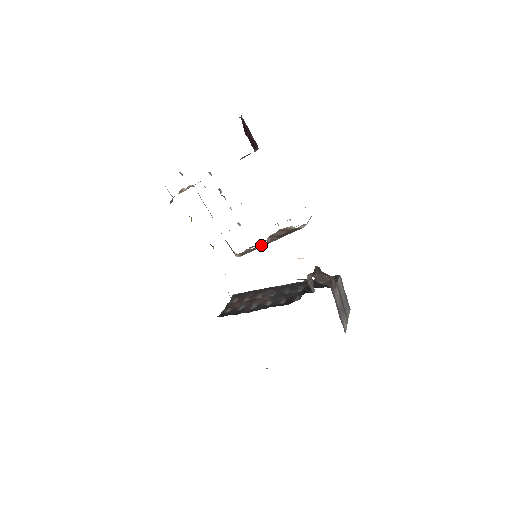
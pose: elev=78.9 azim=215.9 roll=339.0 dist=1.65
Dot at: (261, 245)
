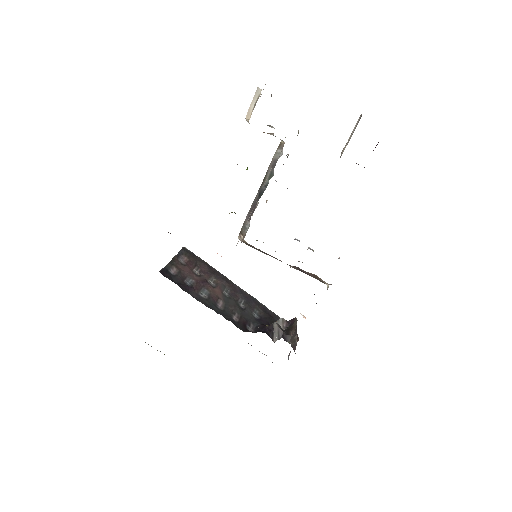
Dot at: occluded
